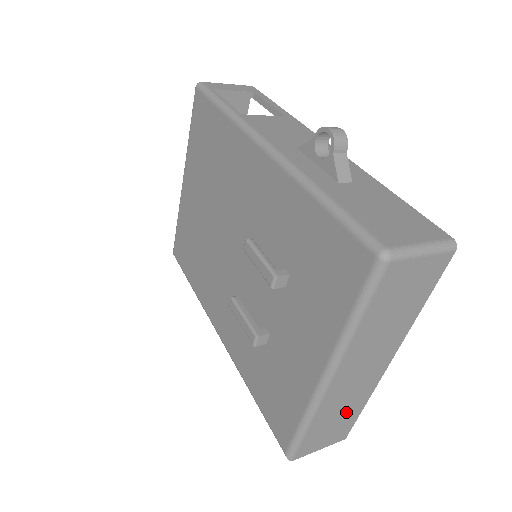
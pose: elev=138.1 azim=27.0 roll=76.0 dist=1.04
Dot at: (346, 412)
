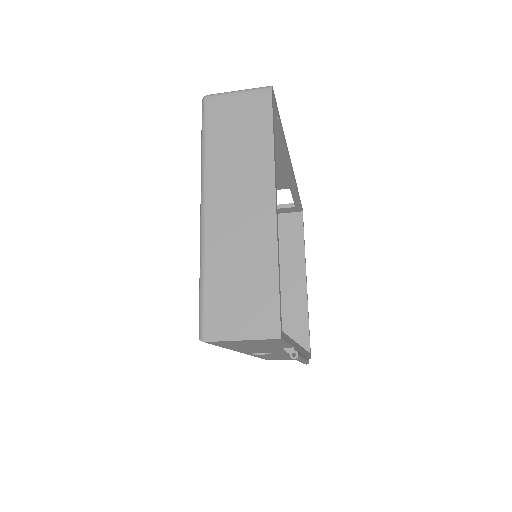
Dot at: (251, 273)
